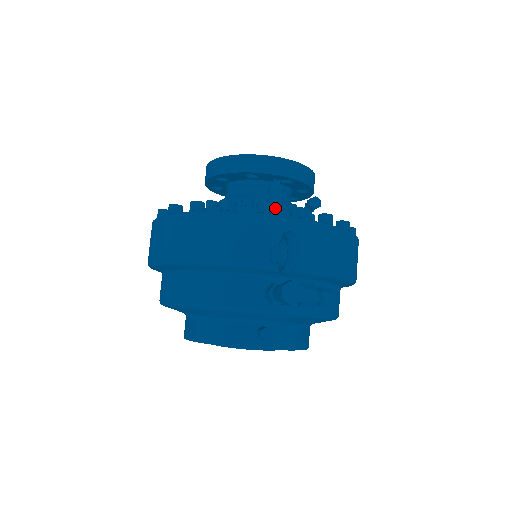
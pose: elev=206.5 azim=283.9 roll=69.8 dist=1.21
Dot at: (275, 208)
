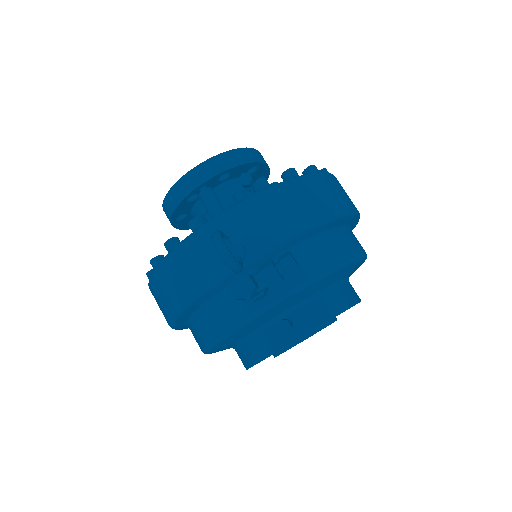
Dot at: (214, 213)
